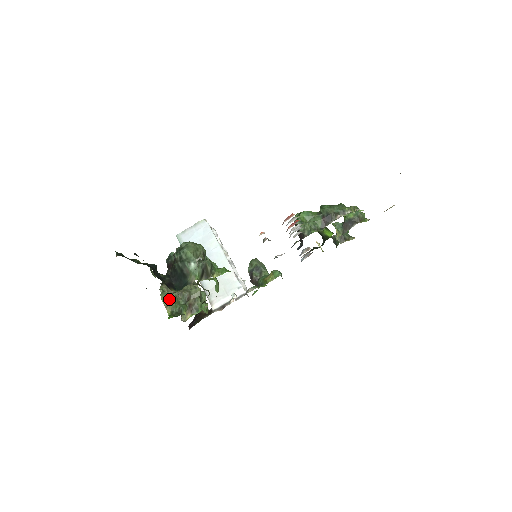
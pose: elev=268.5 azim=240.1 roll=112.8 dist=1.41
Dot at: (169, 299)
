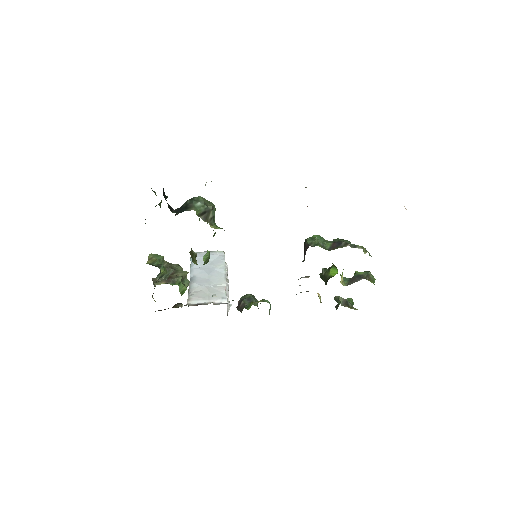
Dot at: (156, 256)
